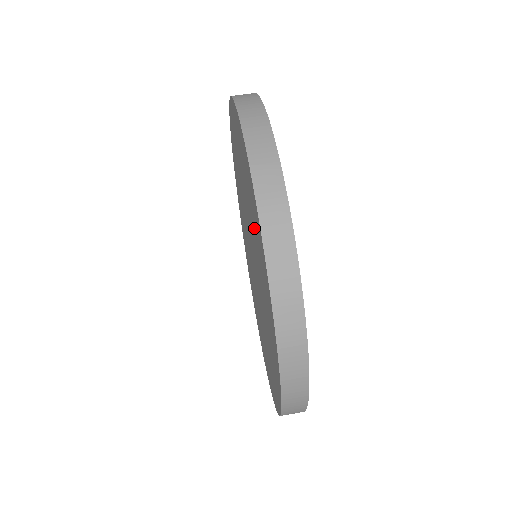
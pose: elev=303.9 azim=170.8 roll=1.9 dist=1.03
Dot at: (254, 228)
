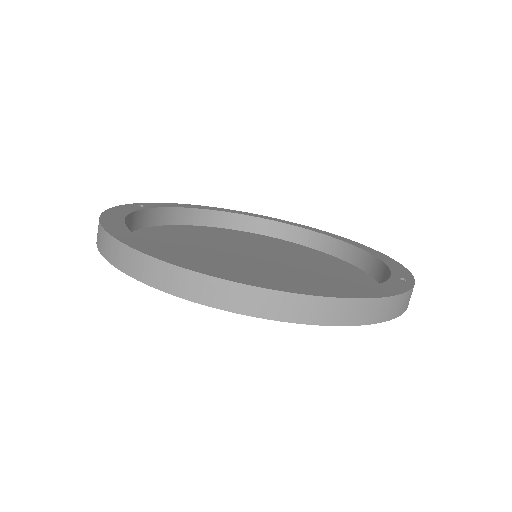
Dot at: occluded
